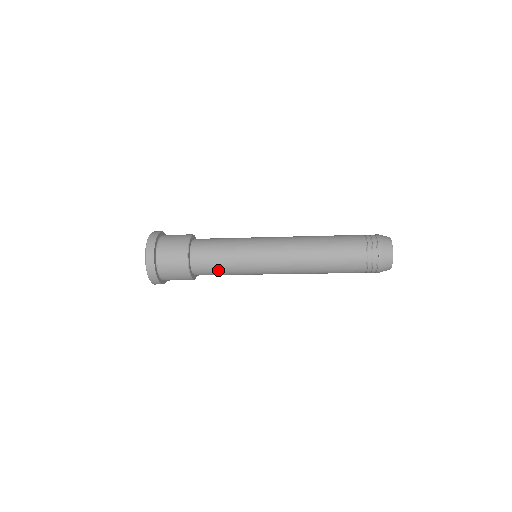
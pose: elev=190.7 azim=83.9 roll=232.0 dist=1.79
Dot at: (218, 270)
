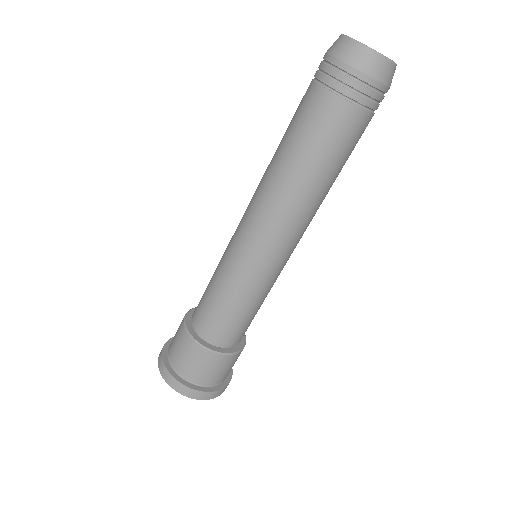
Dot at: (242, 319)
